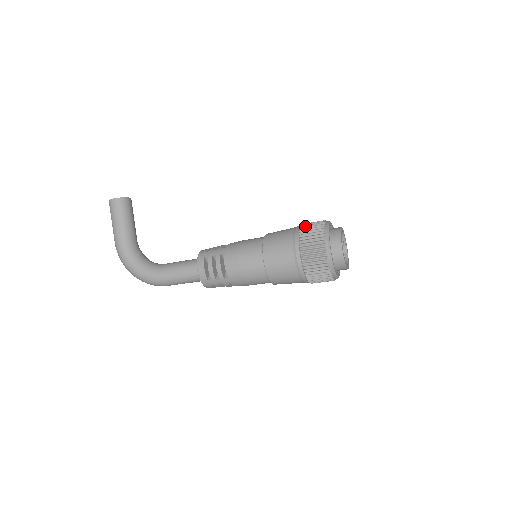
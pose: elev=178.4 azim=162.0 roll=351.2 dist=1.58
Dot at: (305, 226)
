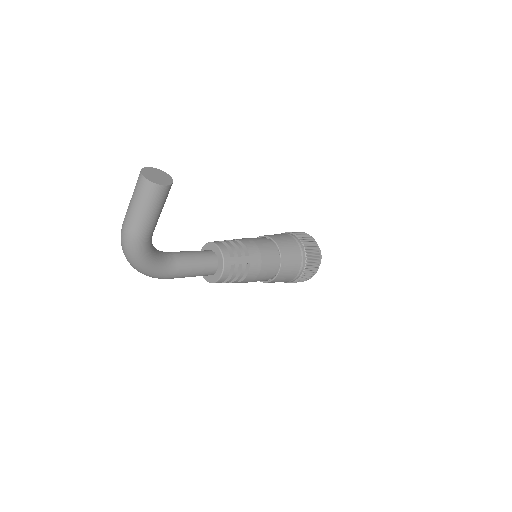
Dot at: (308, 248)
